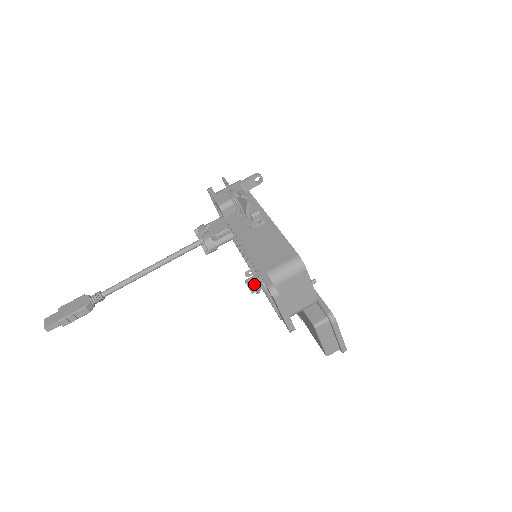
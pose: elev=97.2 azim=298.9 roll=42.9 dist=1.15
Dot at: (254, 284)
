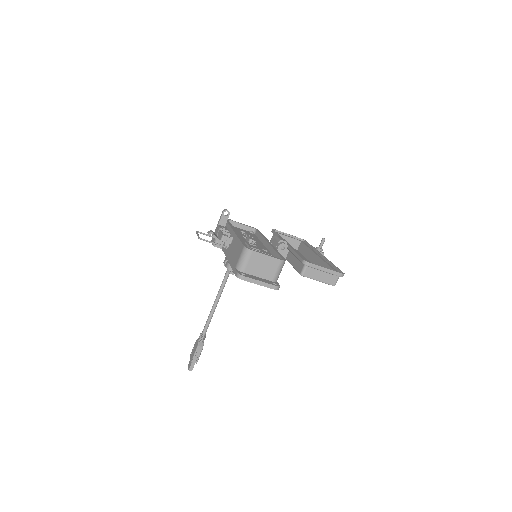
Dot at: occluded
